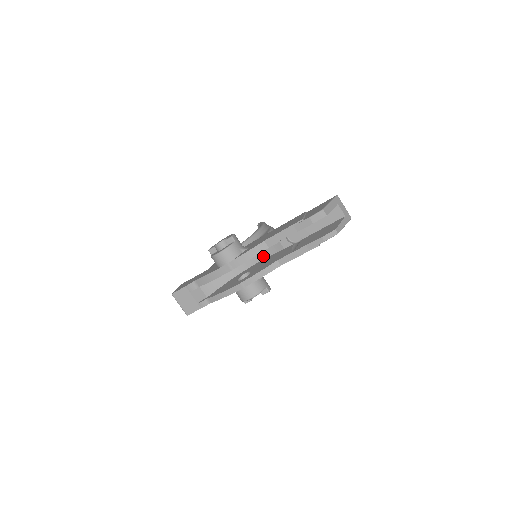
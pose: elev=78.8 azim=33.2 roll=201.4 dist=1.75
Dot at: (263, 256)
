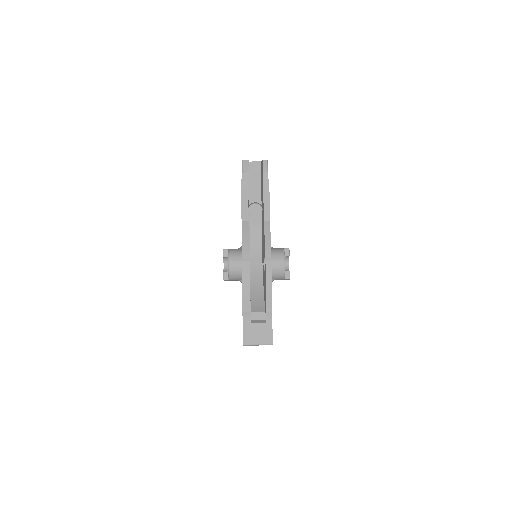
Dot at: (259, 248)
